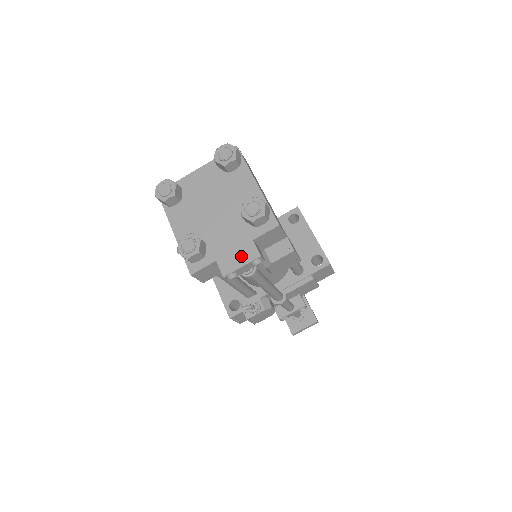
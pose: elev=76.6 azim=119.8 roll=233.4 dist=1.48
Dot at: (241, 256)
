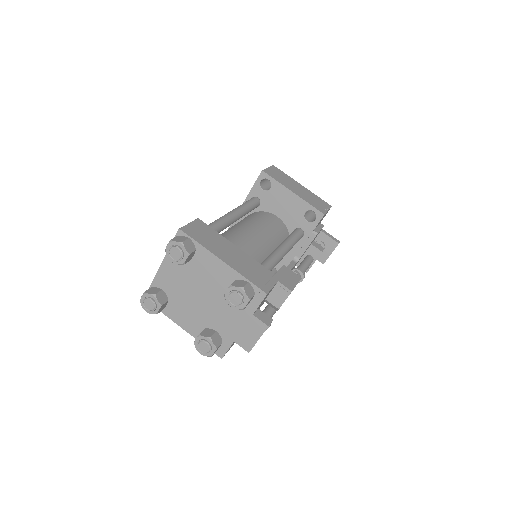
Dot at: (252, 332)
